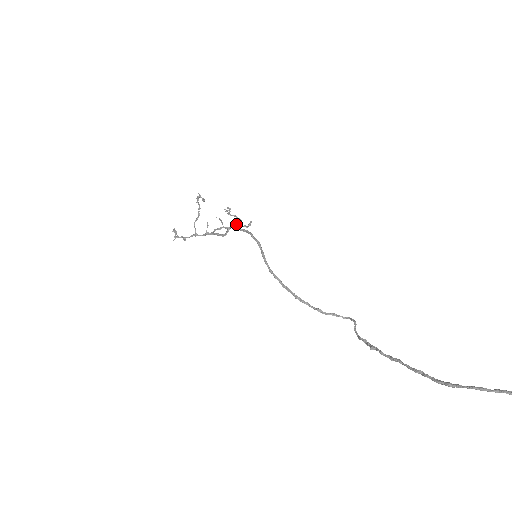
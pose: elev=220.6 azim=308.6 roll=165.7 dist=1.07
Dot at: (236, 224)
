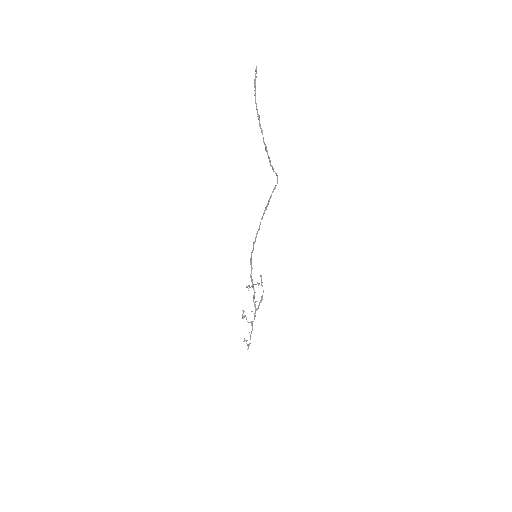
Dot at: (251, 279)
